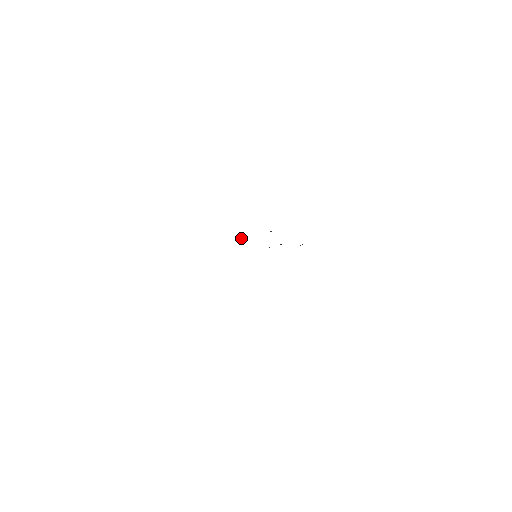
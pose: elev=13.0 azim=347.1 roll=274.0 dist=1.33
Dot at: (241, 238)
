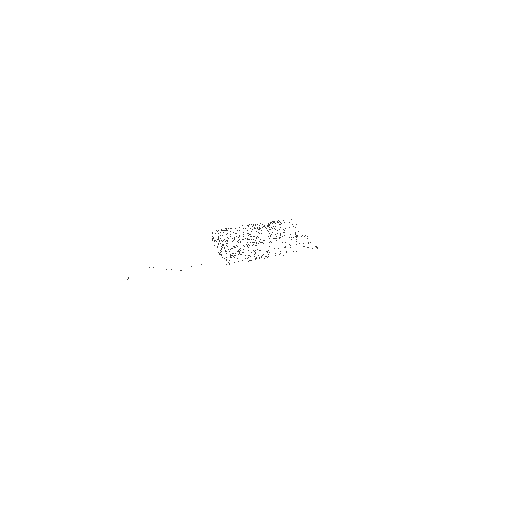
Dot at: occluded
